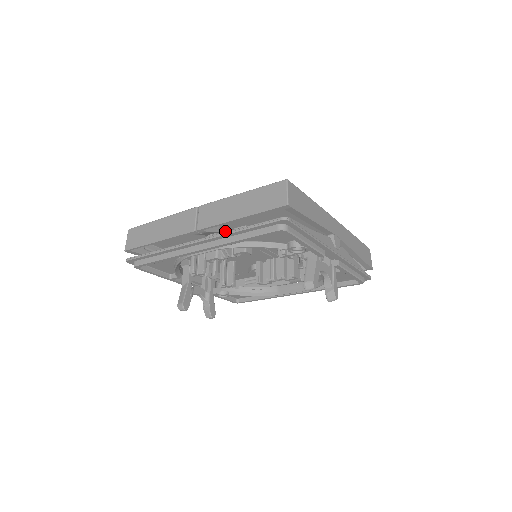
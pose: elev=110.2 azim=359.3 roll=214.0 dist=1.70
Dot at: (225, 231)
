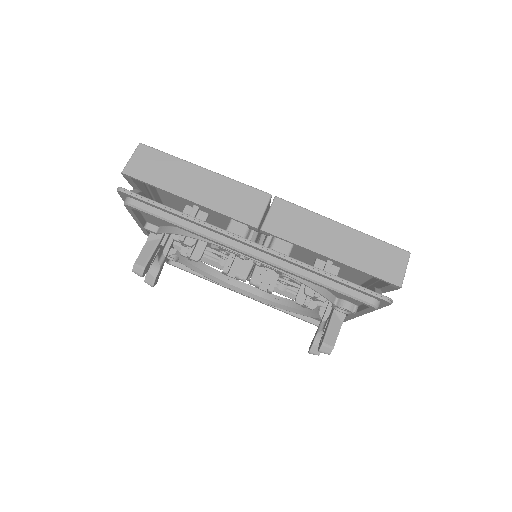
Dot at: occluded
